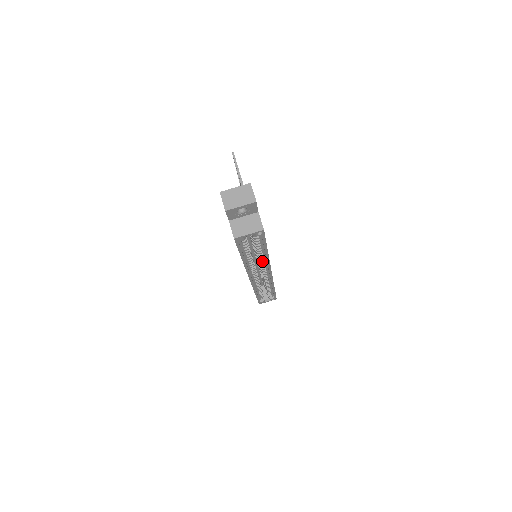
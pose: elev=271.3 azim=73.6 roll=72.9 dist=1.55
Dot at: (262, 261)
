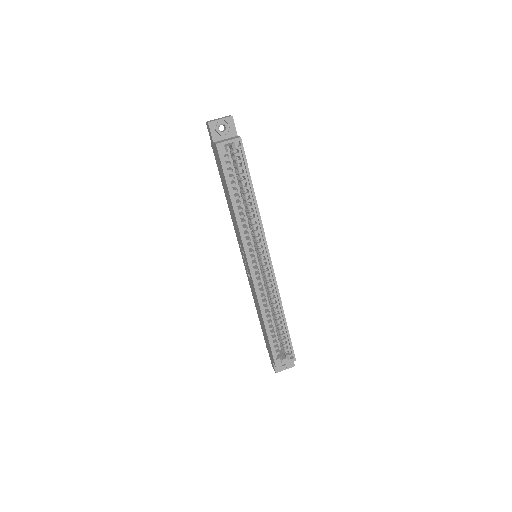
Dot at: (255, 224)
